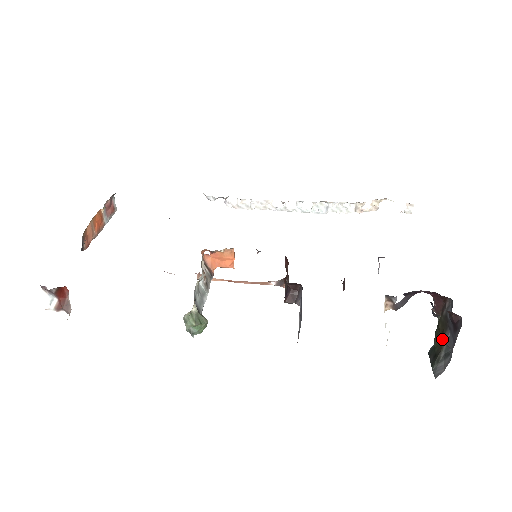
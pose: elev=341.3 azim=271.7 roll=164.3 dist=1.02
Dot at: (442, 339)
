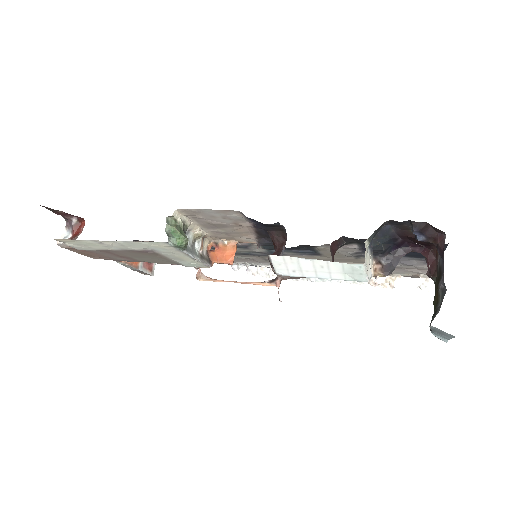
Dot at: (437, 290)
